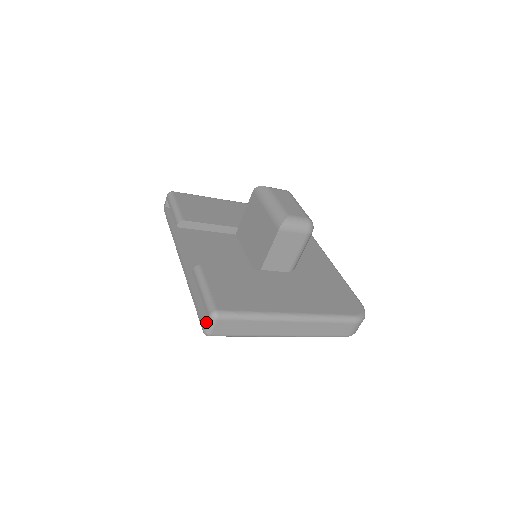
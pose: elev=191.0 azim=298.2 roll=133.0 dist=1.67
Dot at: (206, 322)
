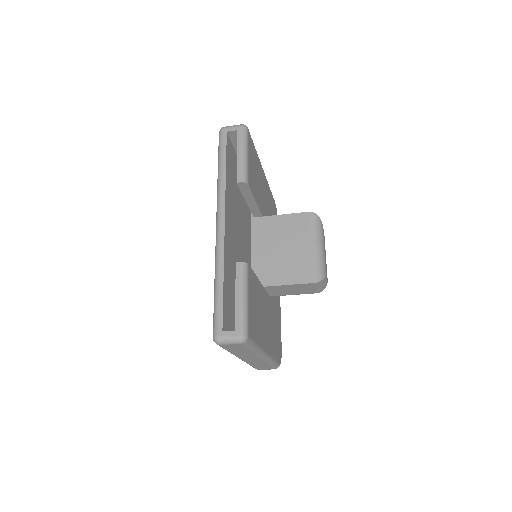
Dot at: (229, 336)
